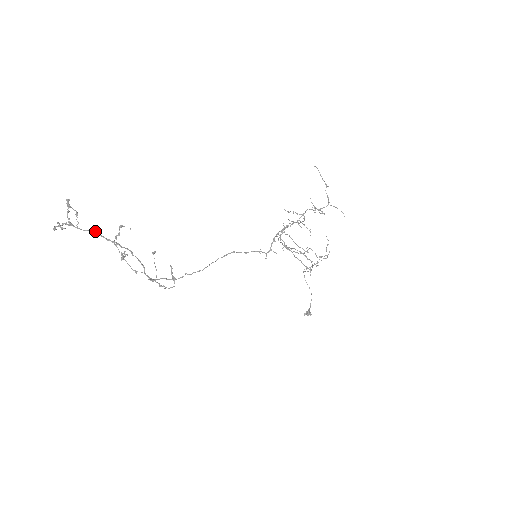
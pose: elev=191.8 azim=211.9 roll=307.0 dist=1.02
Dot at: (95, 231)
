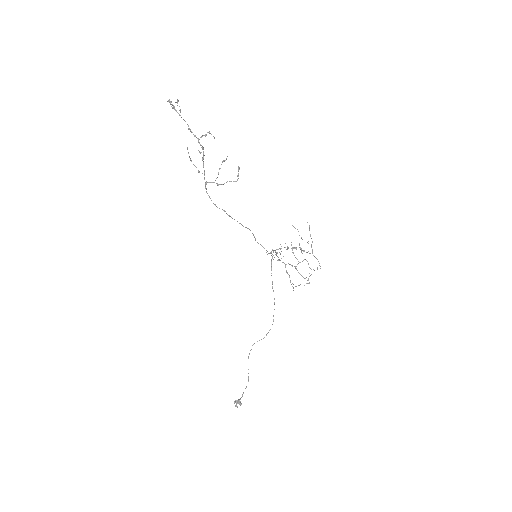
Dot at: (188, 126)
